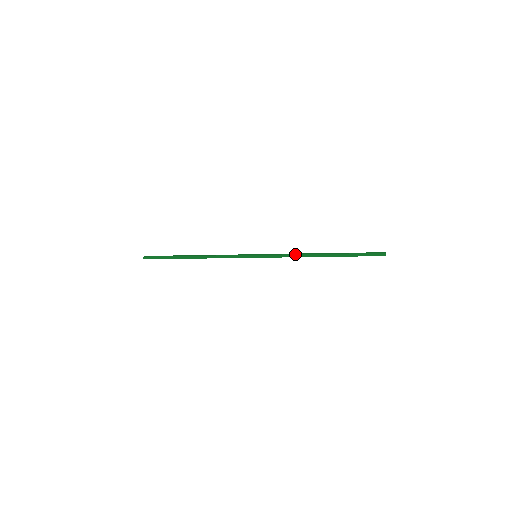
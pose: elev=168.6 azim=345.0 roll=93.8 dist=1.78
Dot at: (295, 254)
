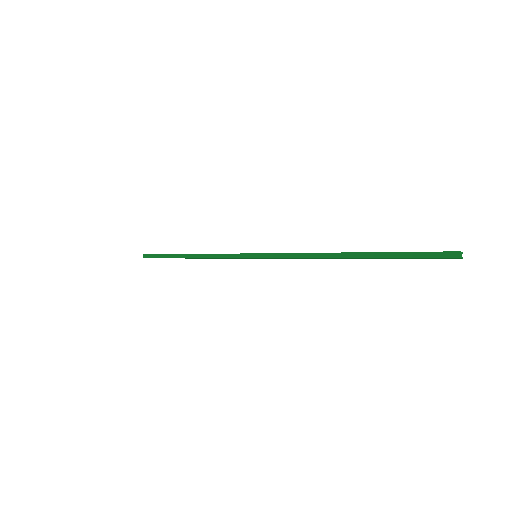
Dot at: occluded
